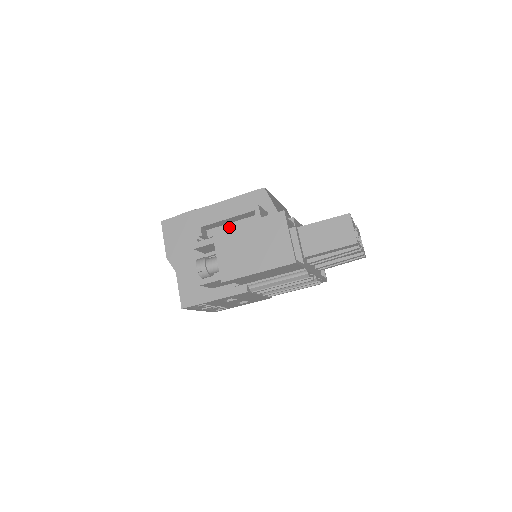
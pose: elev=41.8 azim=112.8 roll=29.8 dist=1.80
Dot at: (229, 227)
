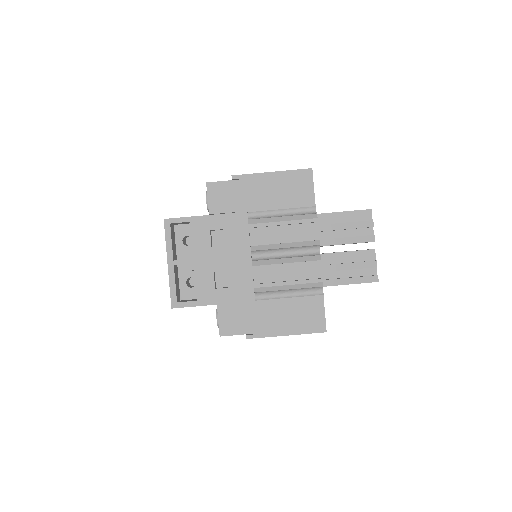
Dot at: occluded
